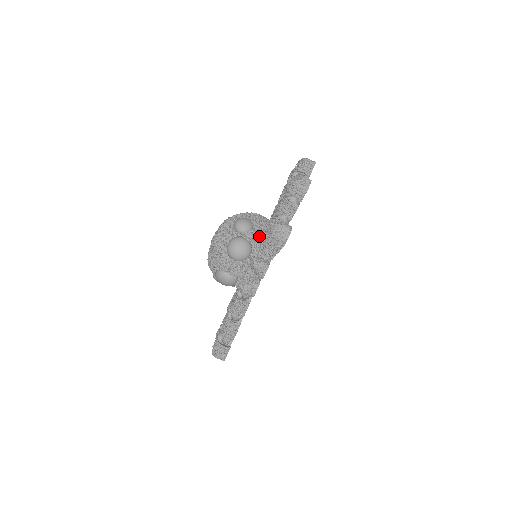
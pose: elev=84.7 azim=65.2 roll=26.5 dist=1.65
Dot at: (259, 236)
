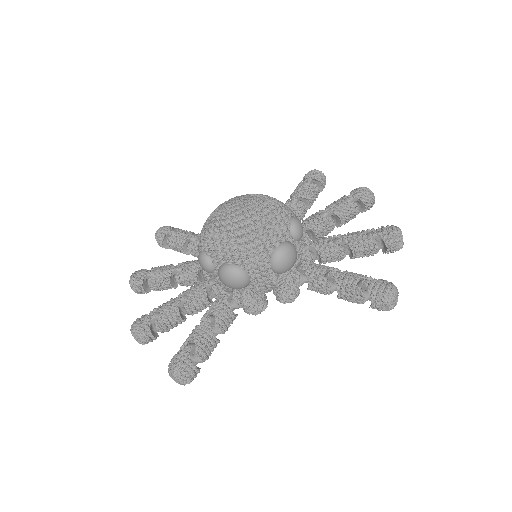
Dot at: (301, 250)
